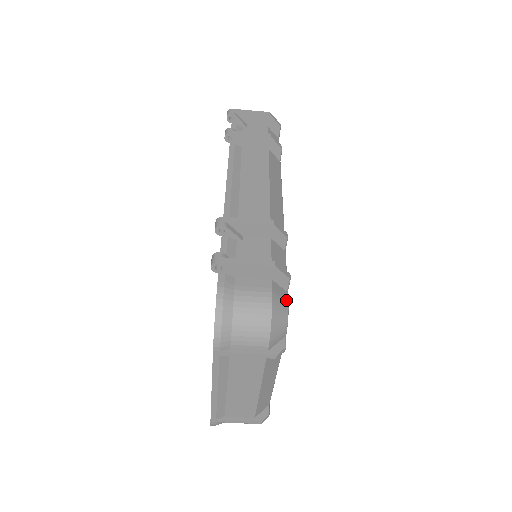
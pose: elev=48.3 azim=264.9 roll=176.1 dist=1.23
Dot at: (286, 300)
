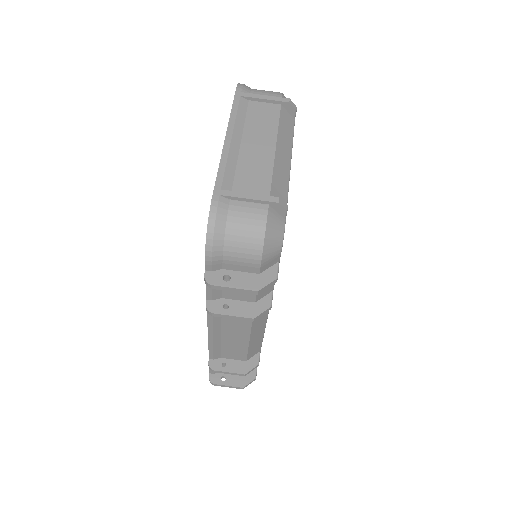
Dot at: occluded
